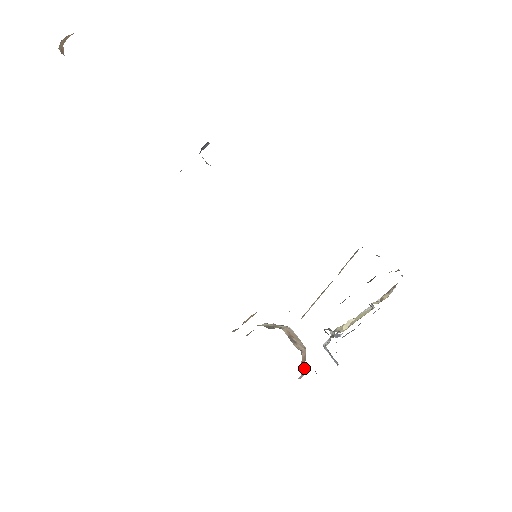
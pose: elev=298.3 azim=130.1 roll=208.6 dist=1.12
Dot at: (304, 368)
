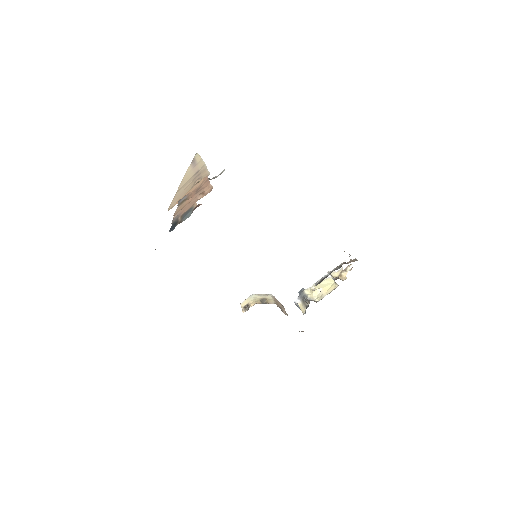
Dot at: occluded
